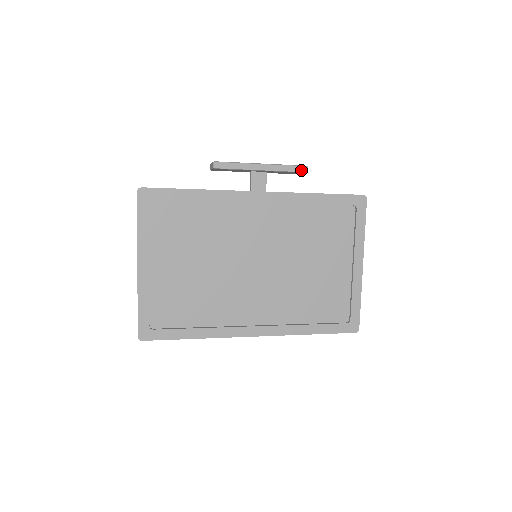
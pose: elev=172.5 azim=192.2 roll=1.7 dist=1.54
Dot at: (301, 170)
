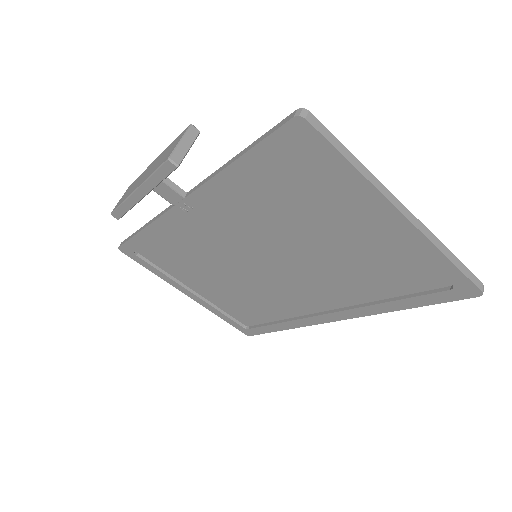
Dot at: (169, 170)
